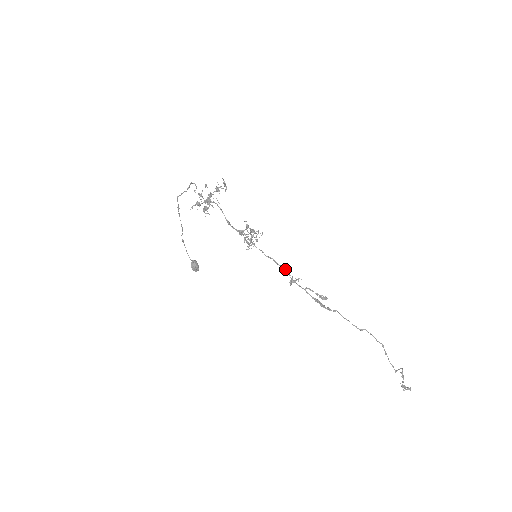
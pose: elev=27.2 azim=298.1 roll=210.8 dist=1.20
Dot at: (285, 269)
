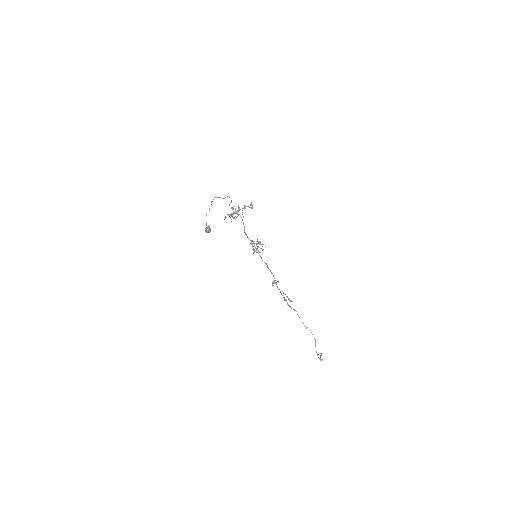
Dot at: (272, 273)
